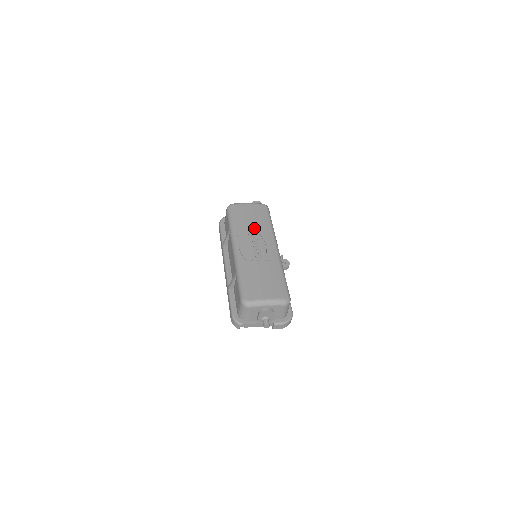
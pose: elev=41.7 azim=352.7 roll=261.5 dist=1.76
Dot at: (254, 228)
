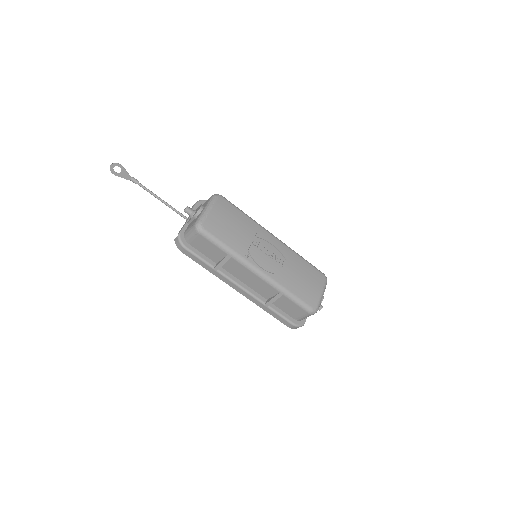
Dot at: (246, 234)
